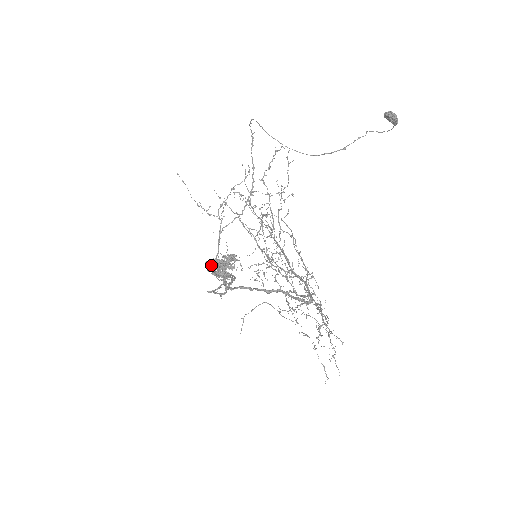
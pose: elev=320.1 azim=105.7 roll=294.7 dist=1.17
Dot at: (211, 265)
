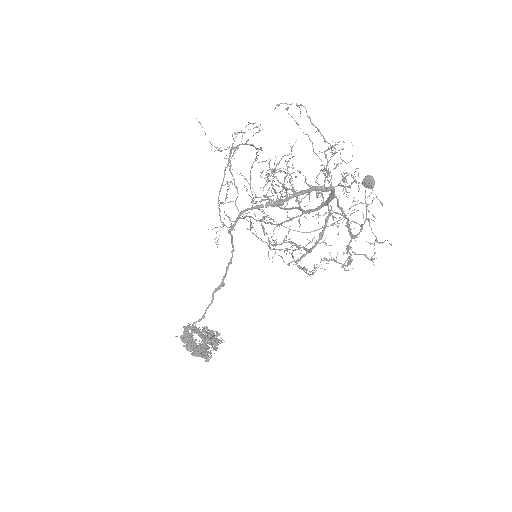
Dot at: occluded
